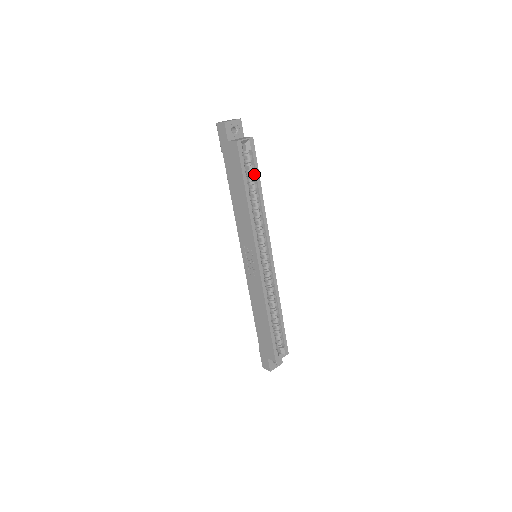
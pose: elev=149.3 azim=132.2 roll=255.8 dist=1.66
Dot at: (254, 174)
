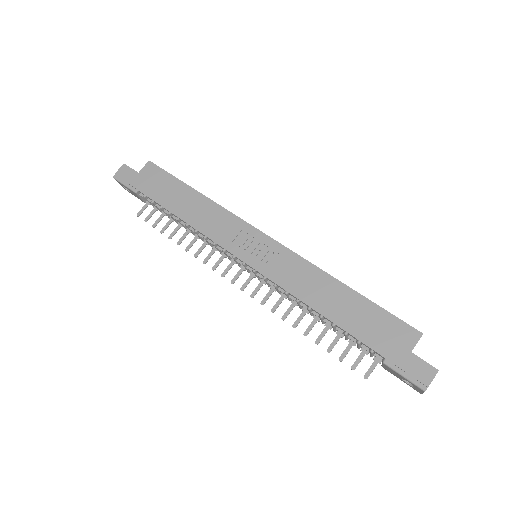
Dot at: occluded
